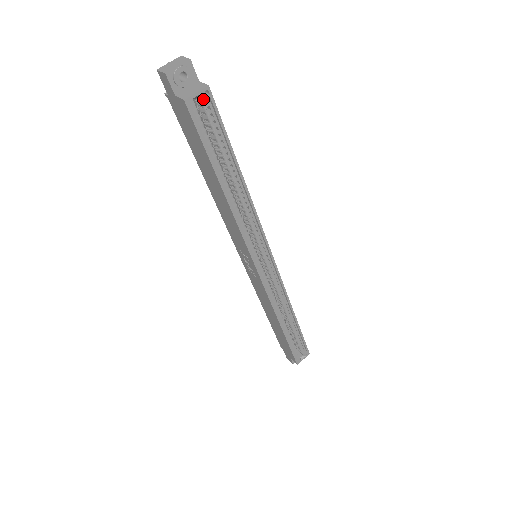
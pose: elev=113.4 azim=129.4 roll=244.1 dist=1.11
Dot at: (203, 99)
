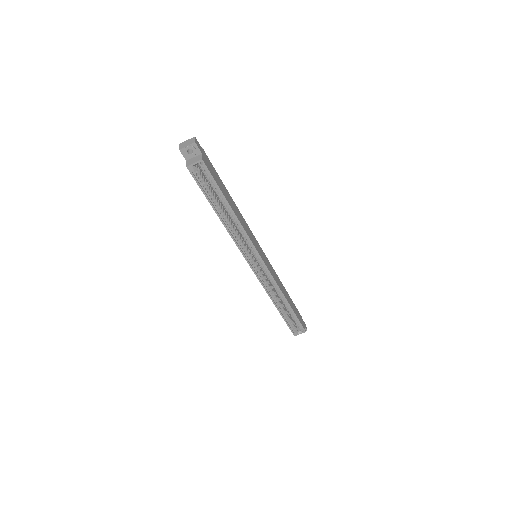
Dot at: (200, 166)
